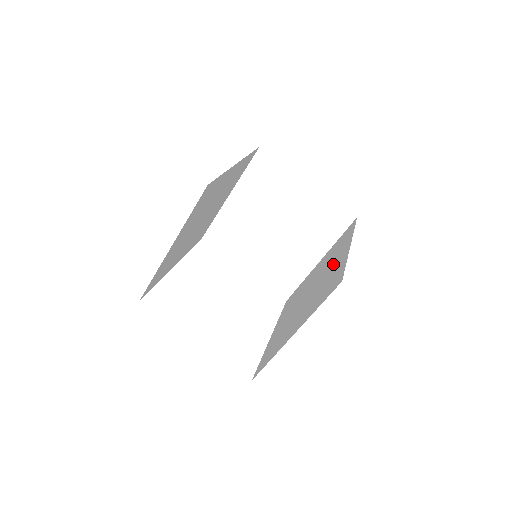
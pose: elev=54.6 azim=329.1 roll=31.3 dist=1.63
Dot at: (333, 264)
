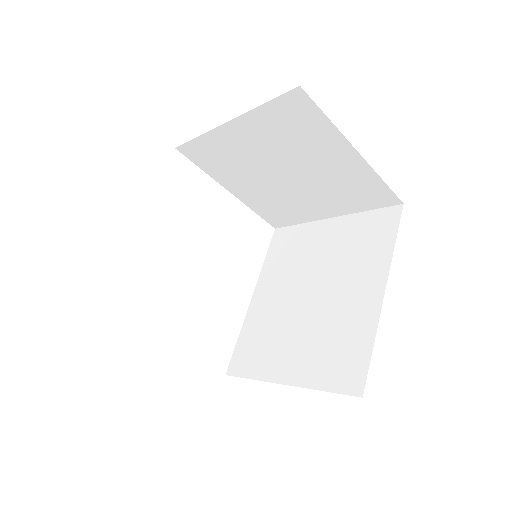
Dot at: (353, 294)
